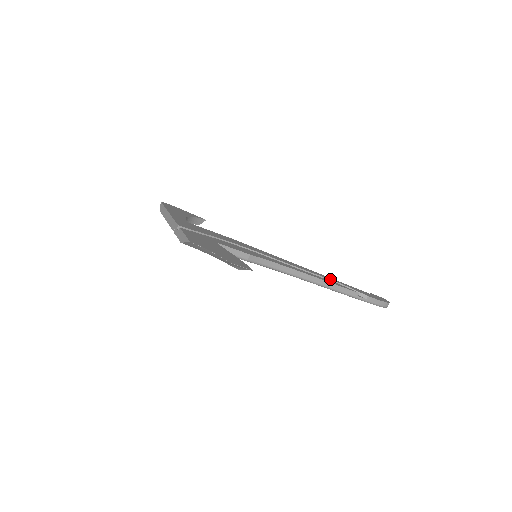
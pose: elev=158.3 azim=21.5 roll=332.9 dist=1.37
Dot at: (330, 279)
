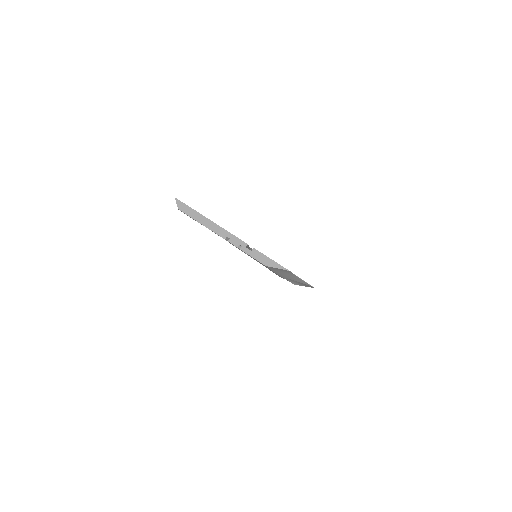
Dot at: occluded
